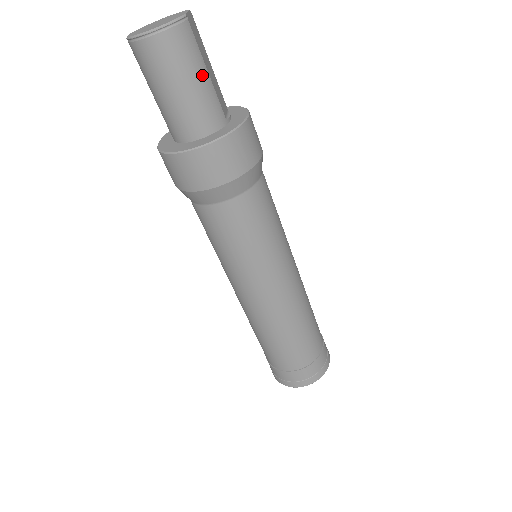
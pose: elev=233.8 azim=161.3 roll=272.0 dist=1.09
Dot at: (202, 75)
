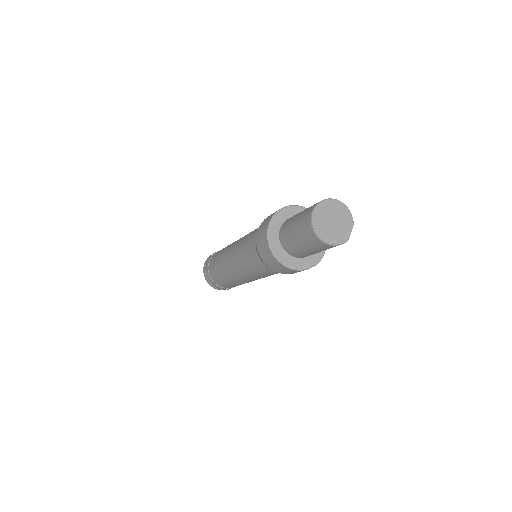
Dot at: occluded
